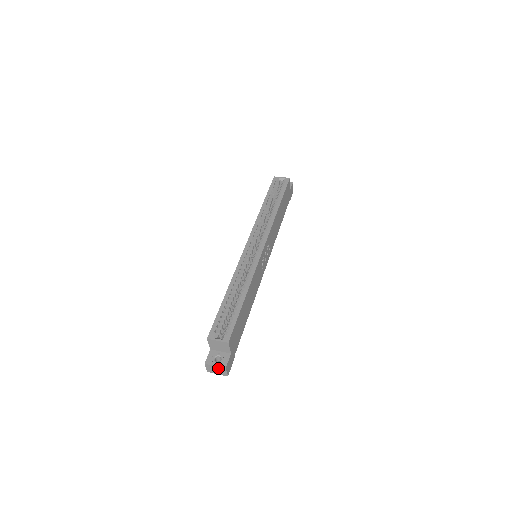
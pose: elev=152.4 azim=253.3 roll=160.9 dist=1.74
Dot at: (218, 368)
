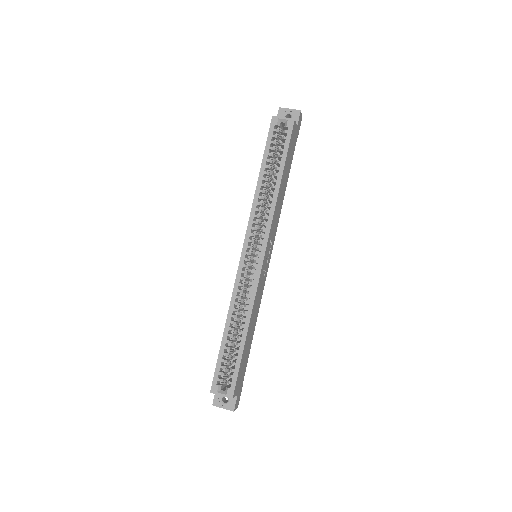
Dot at: (226, 408)
